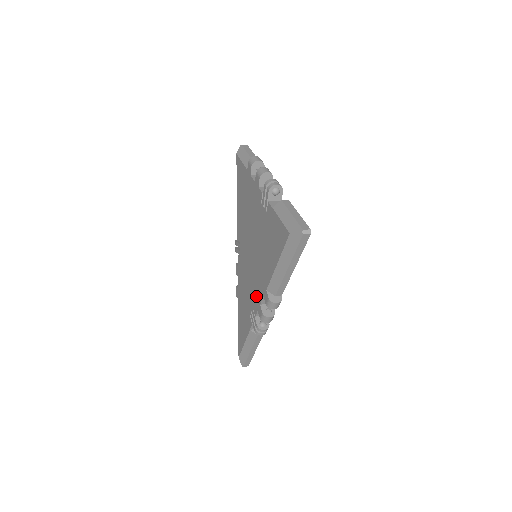
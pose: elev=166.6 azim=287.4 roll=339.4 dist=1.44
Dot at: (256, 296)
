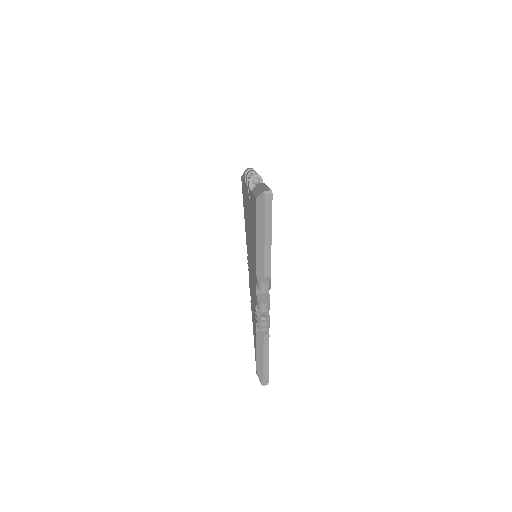
Dot at: (254, 289)
